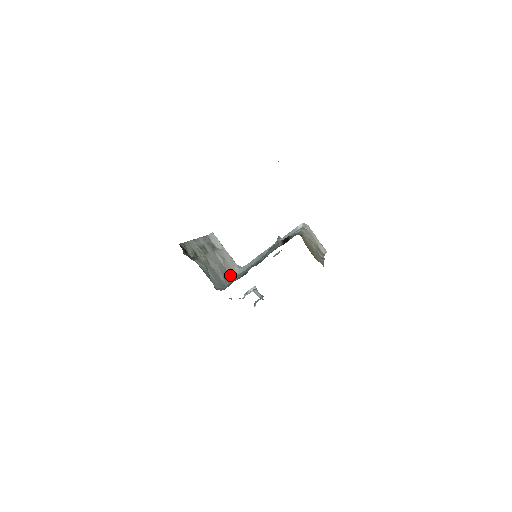
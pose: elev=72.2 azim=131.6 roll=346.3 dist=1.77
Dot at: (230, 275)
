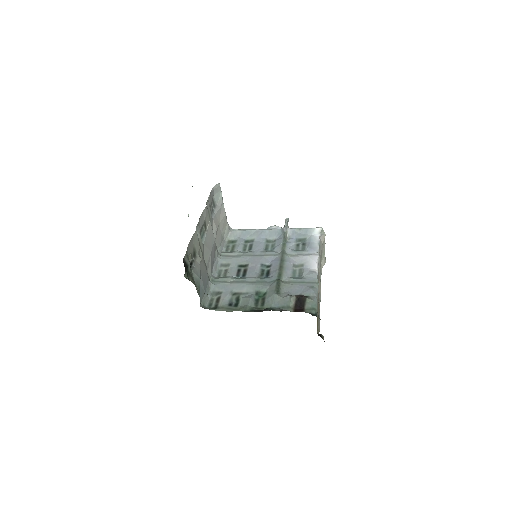
Dot at: (217, 253)
